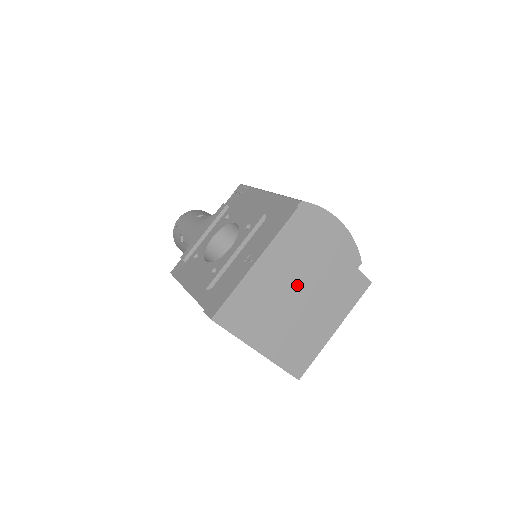
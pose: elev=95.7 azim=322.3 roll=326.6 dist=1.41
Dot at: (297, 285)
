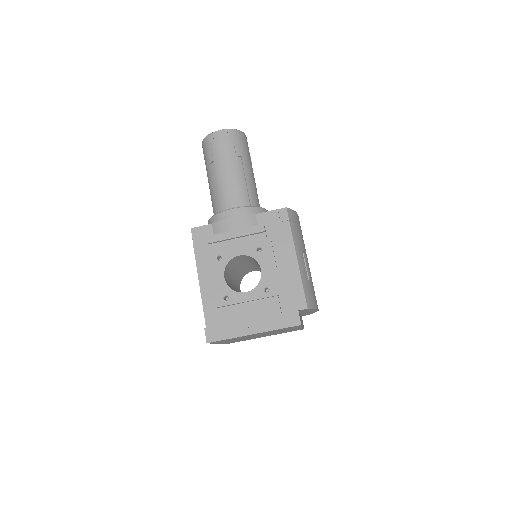
Dot at: occluded
